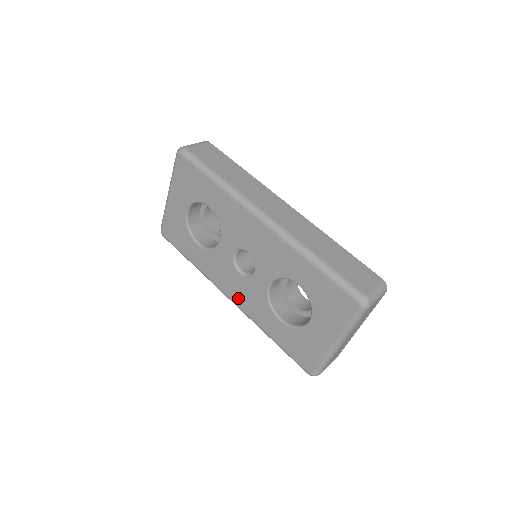
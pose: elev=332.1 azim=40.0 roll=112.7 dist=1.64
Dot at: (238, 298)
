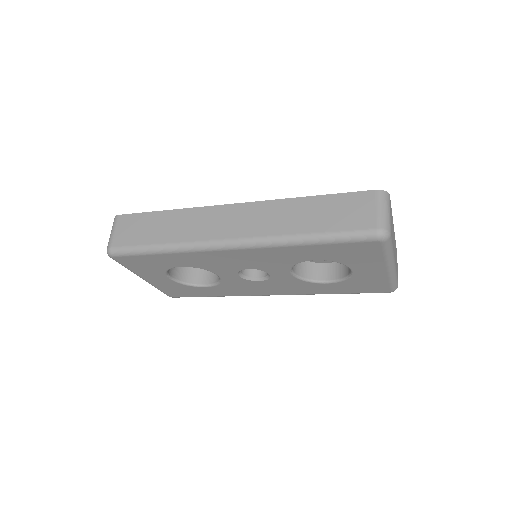
Dot at: (278, 292)
